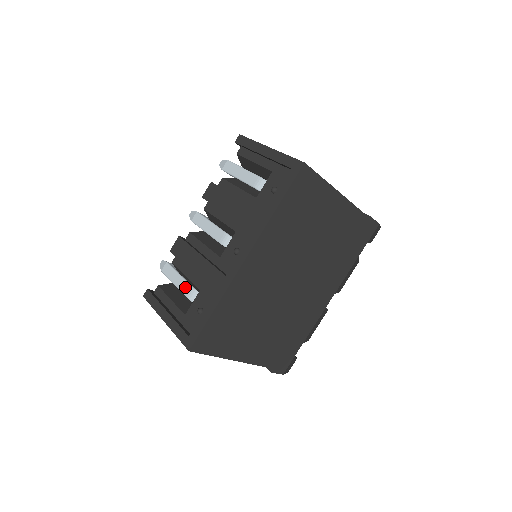
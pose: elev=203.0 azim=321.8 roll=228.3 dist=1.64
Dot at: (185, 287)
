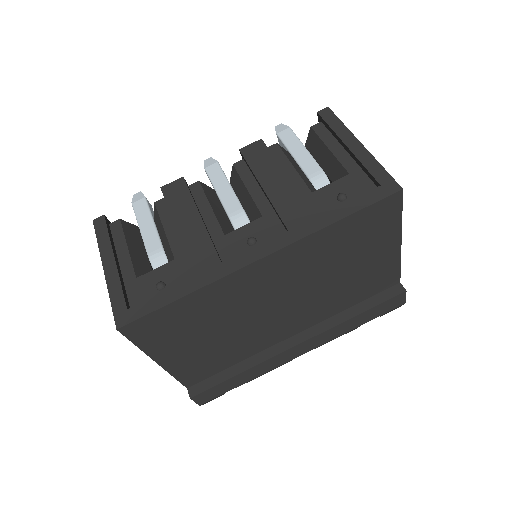
Dot at: (153, 241)
